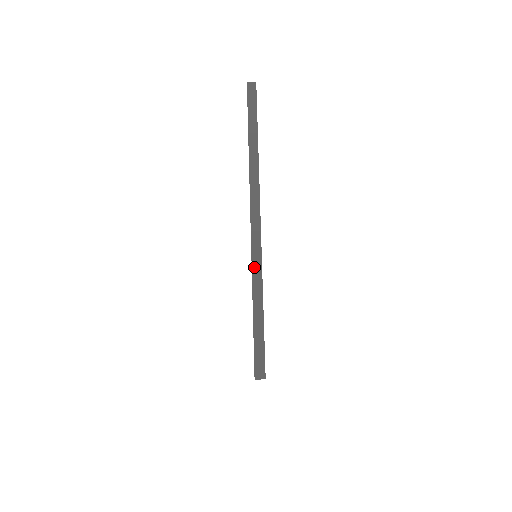
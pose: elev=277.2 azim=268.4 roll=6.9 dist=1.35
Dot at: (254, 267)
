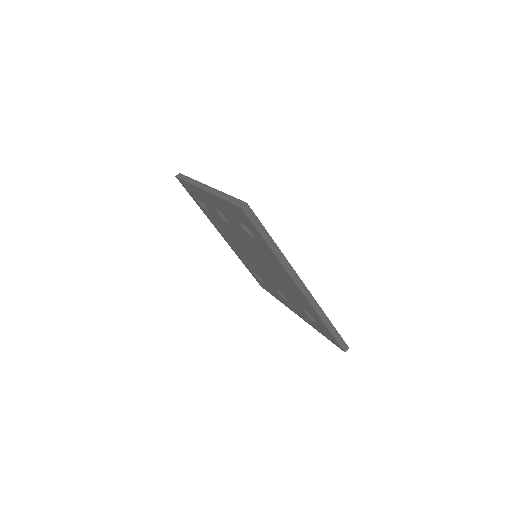
Dot at: (214, 193)
